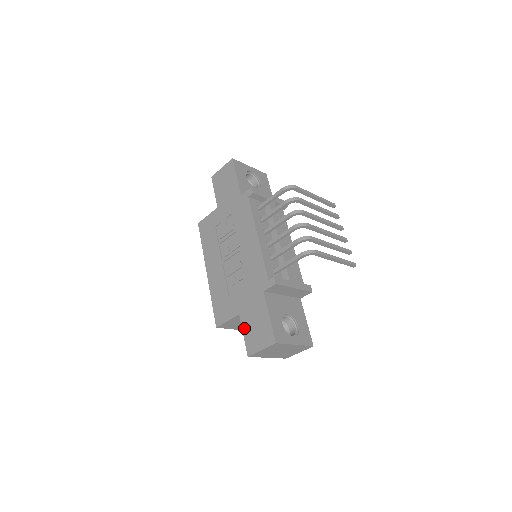
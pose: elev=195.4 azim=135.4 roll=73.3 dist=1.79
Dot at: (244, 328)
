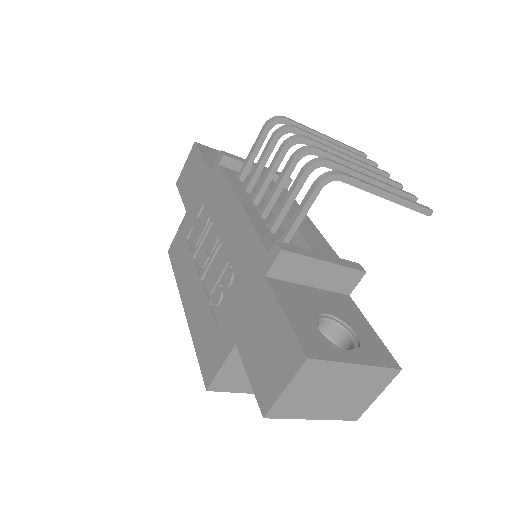
Dot at: (247, 363)
